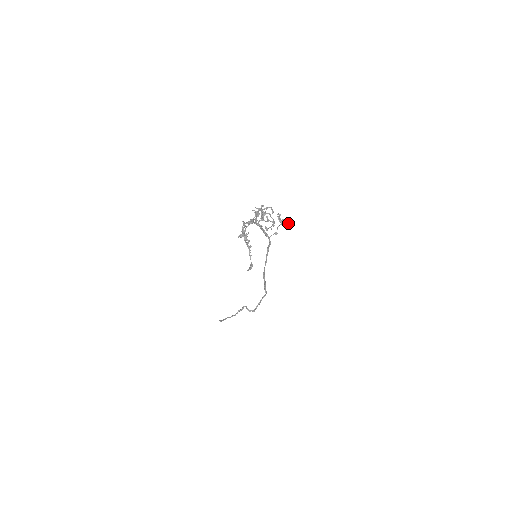
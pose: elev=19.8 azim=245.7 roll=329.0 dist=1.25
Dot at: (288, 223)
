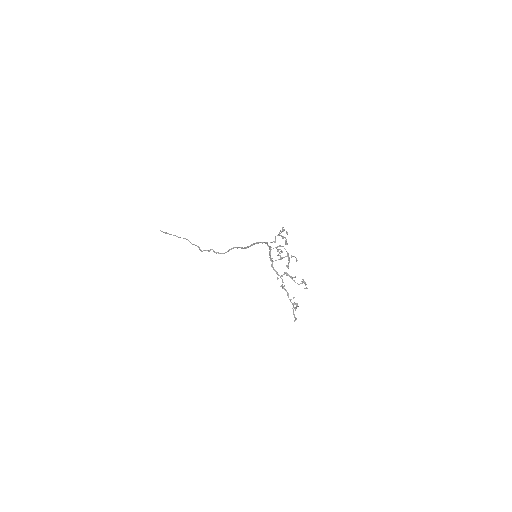
Dot at: (282, 230)
